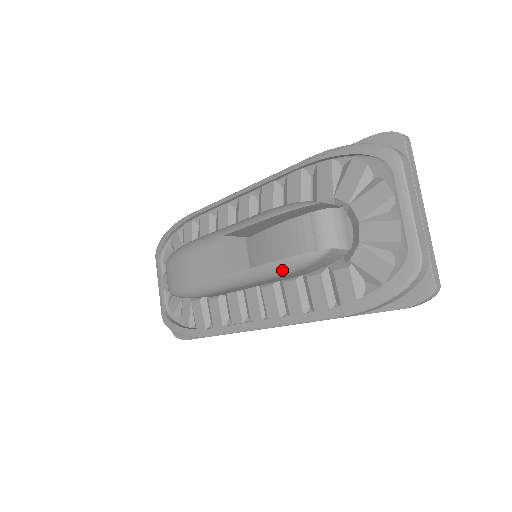
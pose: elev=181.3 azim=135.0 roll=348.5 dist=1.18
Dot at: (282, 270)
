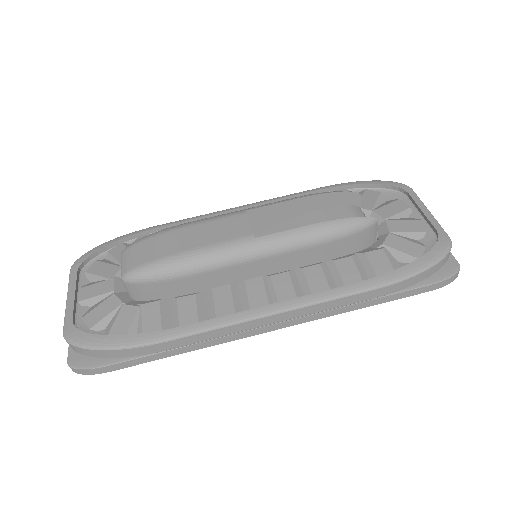
Dot at: (329, 232)
